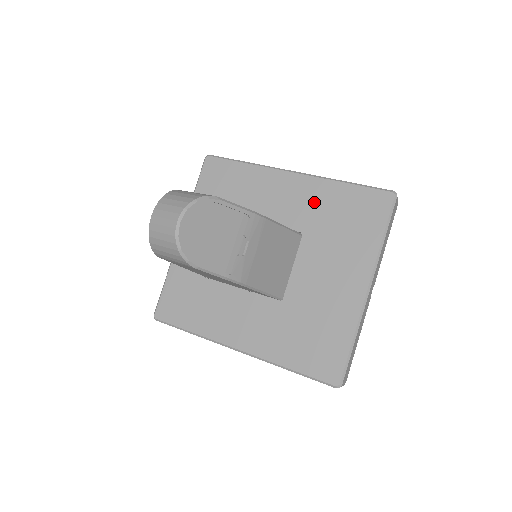
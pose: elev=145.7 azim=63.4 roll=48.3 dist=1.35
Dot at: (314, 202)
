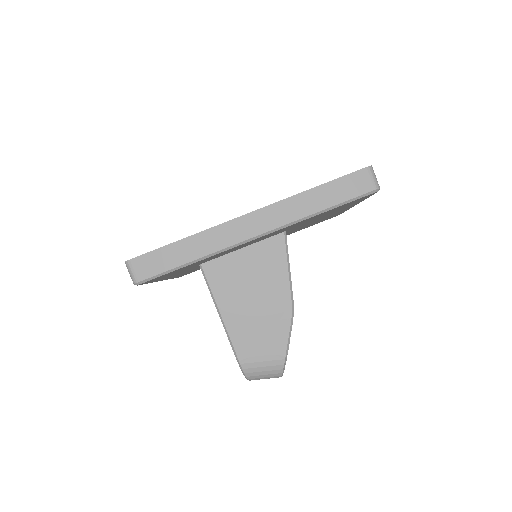
Dot at: occluded
